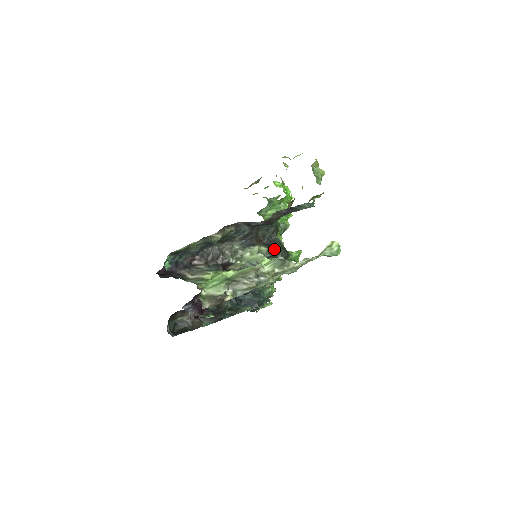
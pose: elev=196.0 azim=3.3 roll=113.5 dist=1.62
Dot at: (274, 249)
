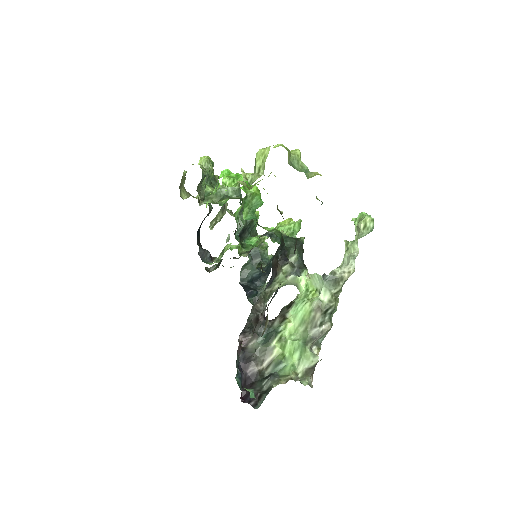
Dot at: (292, 256)
